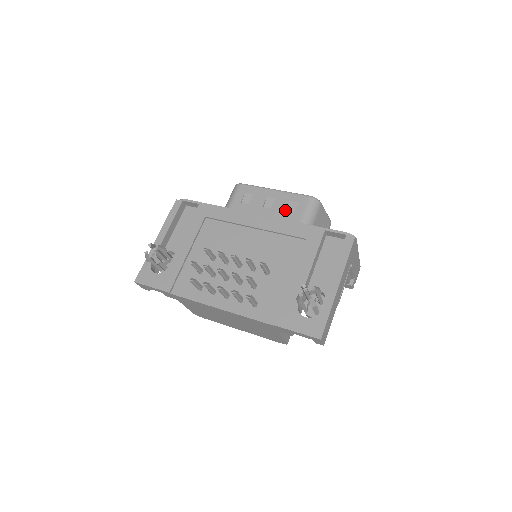
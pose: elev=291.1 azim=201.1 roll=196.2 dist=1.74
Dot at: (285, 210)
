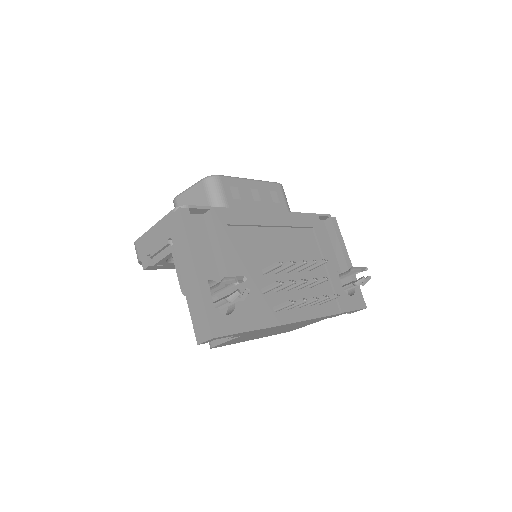
Dot at: (273, 201)
